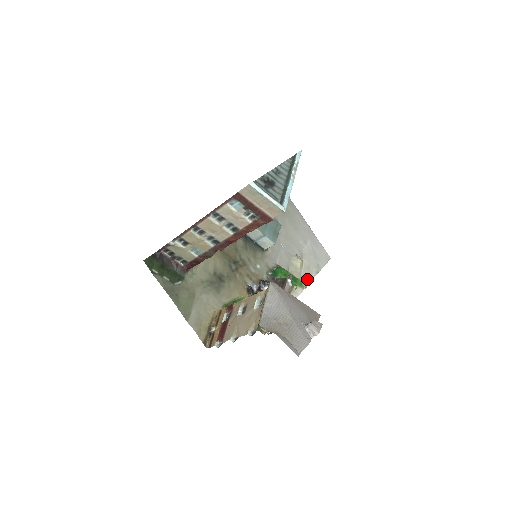
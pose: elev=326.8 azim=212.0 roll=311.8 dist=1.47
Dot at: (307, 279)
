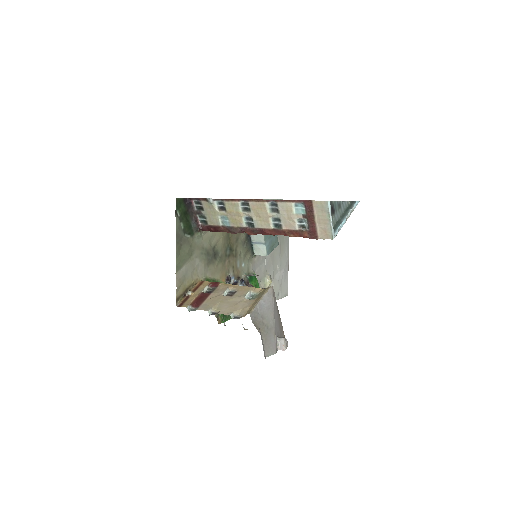
Dot at: occluded
